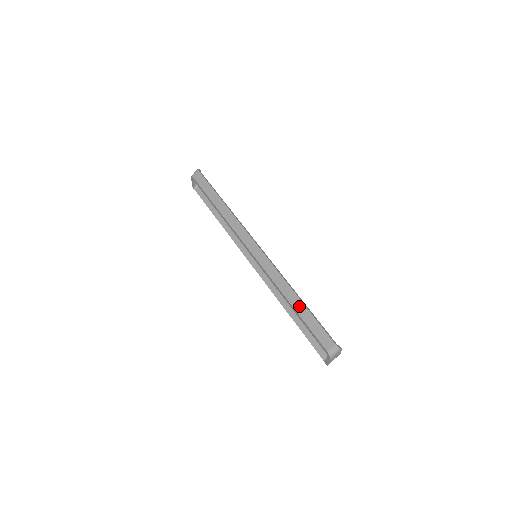
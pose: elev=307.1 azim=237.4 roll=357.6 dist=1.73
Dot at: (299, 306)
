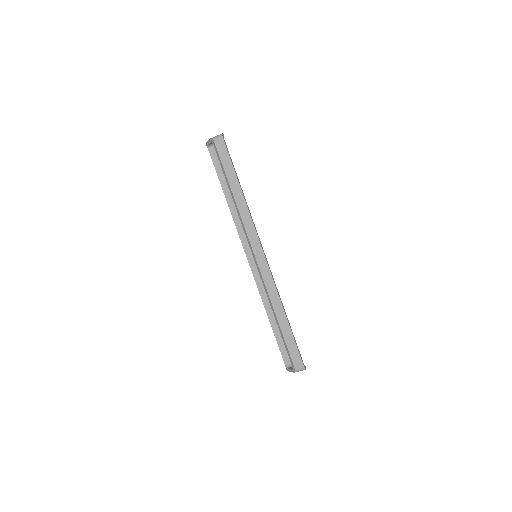
Dot at: (284, 325)
